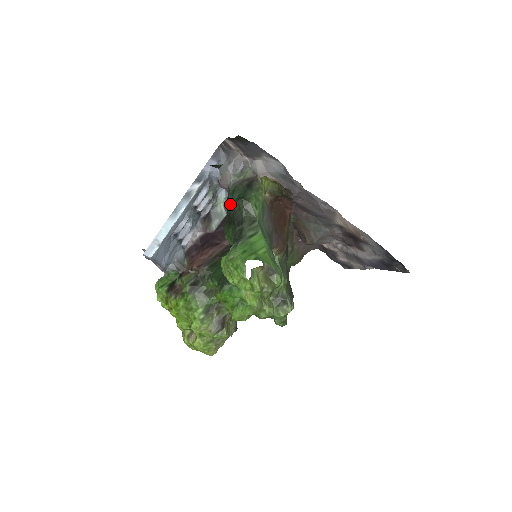
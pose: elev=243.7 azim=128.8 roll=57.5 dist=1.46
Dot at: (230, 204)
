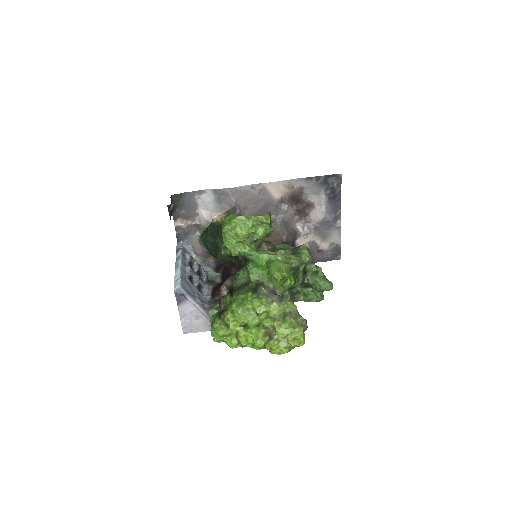
Dot at: (206, 238)
